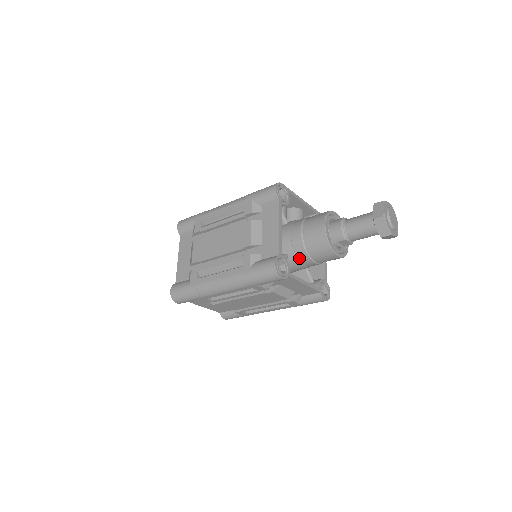
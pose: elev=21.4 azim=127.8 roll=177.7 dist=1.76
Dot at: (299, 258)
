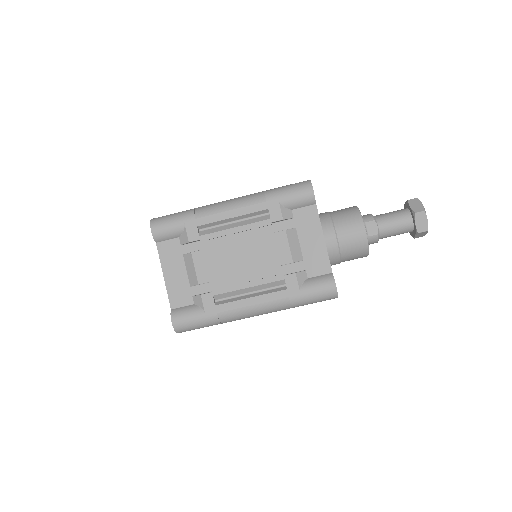
Dot at: occluded
